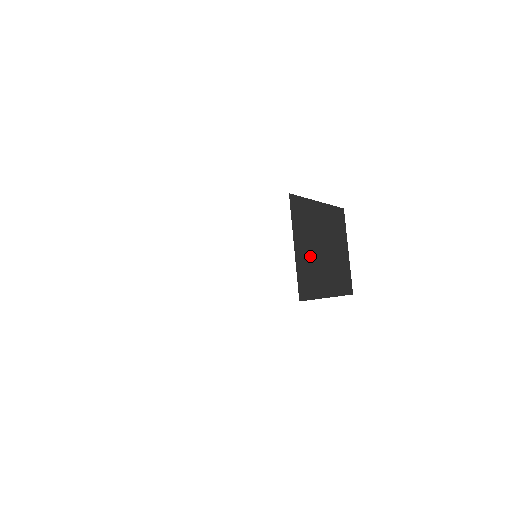
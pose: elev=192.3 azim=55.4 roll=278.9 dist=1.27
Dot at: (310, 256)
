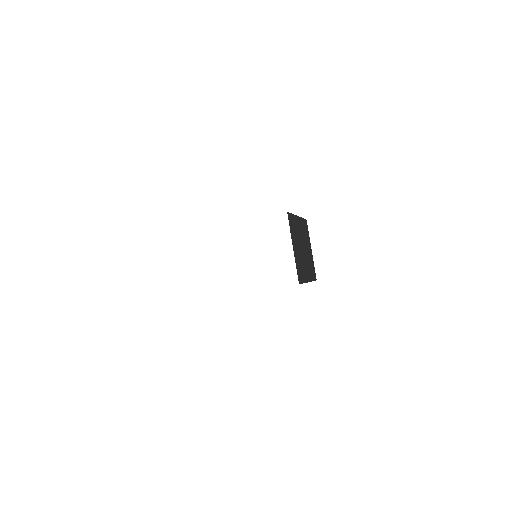
Dot at: (299, 254)
